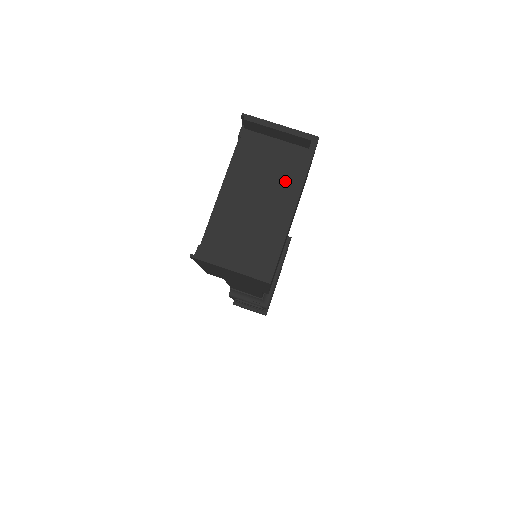
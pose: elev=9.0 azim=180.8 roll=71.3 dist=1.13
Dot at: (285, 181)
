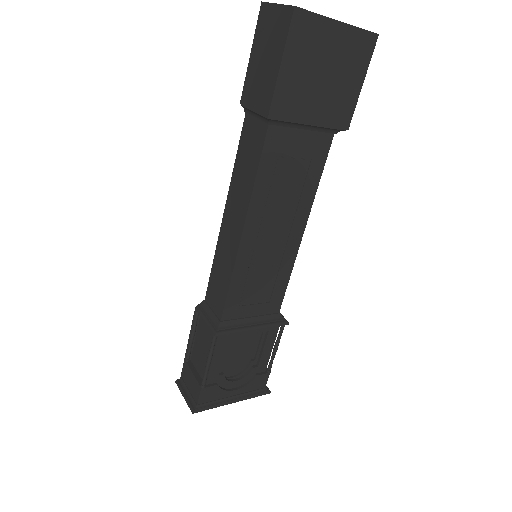
Dot at: occluded
